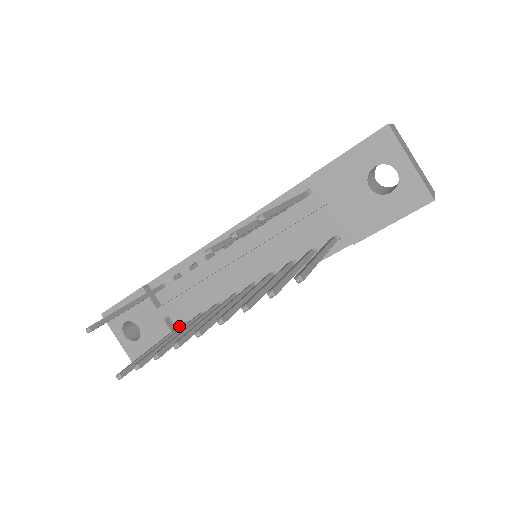
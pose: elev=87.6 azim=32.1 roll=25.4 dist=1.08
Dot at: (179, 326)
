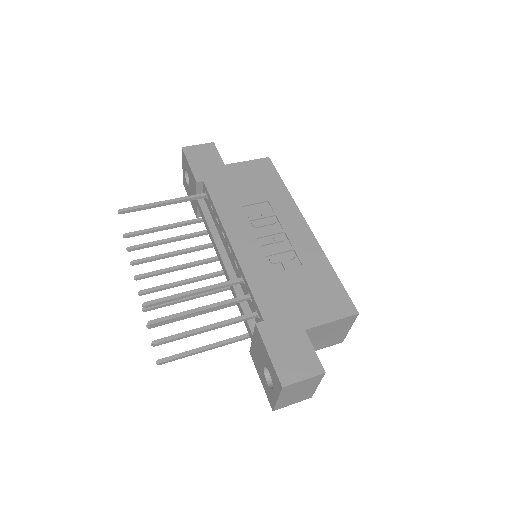
Dot at: (196, 221)
